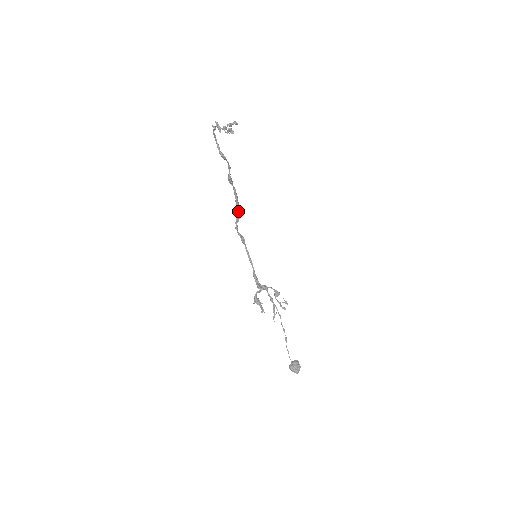
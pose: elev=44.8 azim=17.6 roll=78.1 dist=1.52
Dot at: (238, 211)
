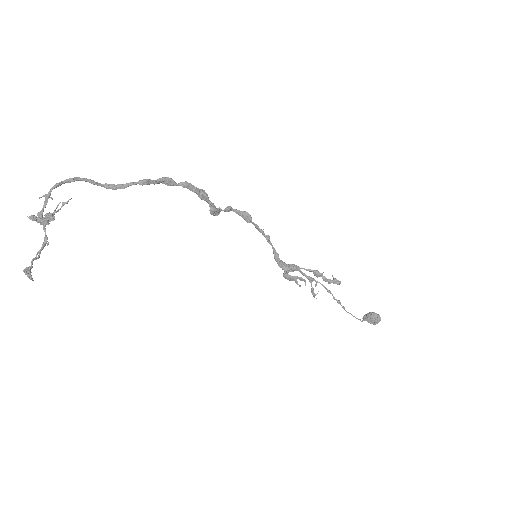
Dot at: (210, 204)
